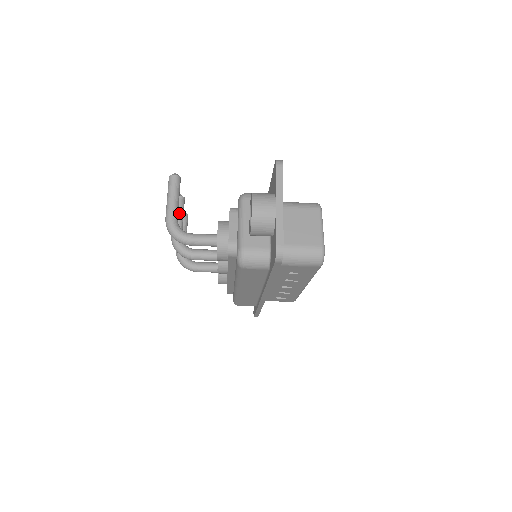
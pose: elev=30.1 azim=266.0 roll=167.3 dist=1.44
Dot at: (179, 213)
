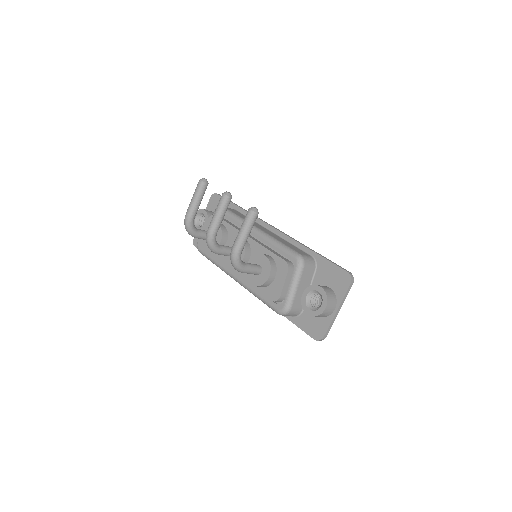
Dot at: (224, 214)
